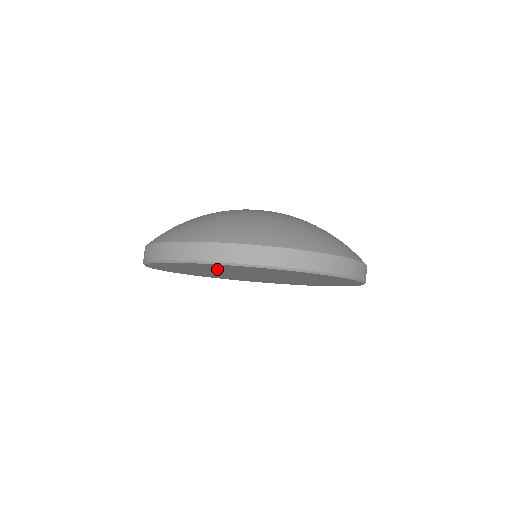
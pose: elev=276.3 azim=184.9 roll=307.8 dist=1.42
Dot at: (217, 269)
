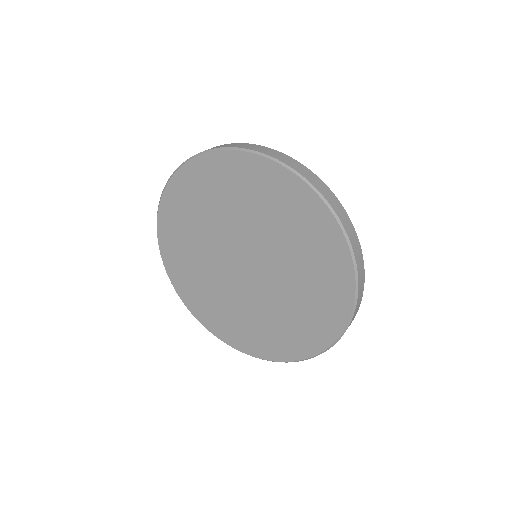
Dot at: (208, 210)
